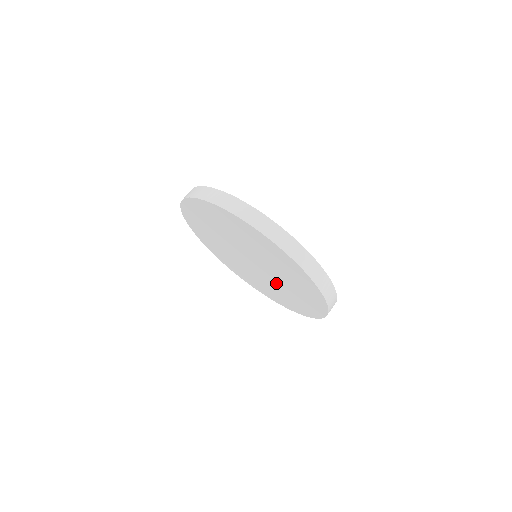
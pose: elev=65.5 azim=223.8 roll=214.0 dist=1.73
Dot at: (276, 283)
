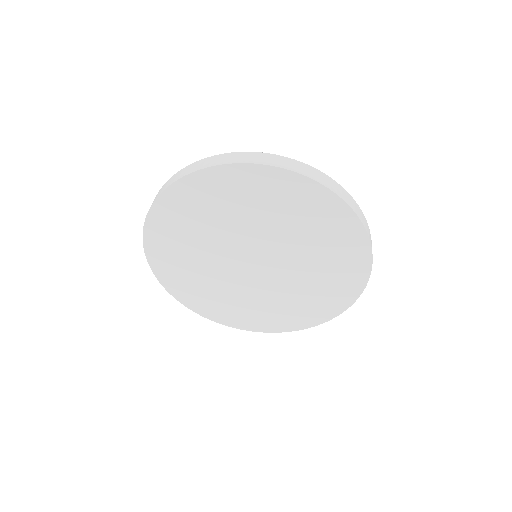
Dot at: (290, 280)
